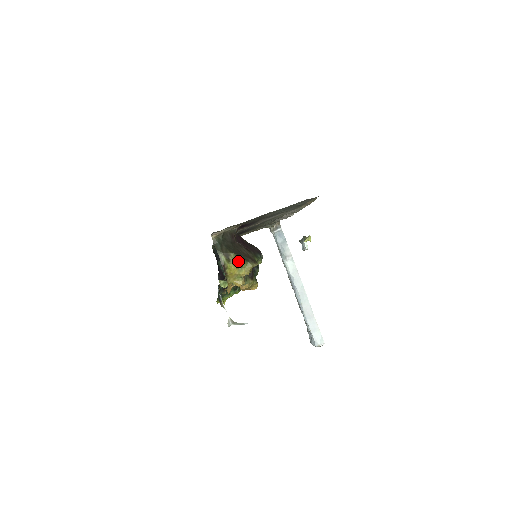
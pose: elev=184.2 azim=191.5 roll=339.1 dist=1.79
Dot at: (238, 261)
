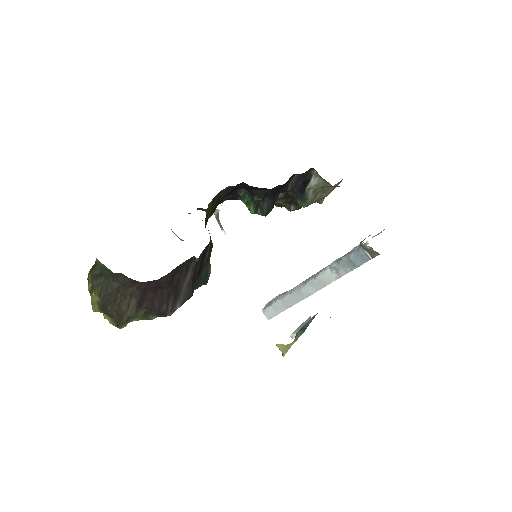
Dot at: (94, 307)
